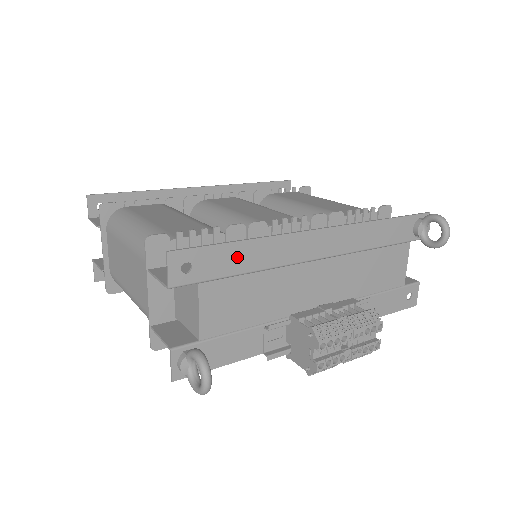
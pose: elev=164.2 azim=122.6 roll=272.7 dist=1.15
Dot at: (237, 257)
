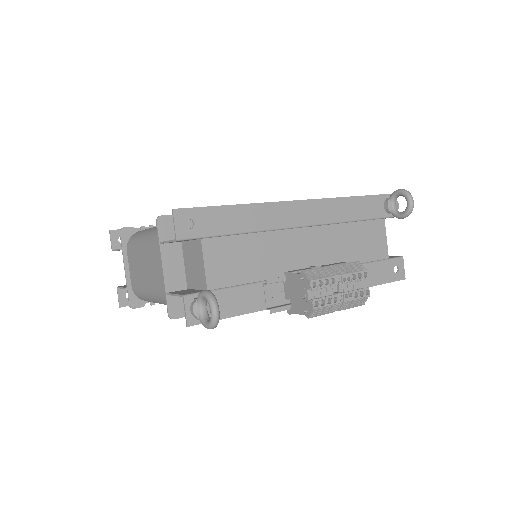
Dot at: (231, 218)
